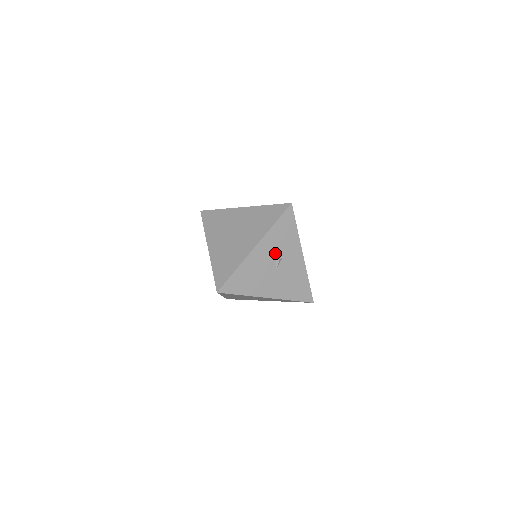
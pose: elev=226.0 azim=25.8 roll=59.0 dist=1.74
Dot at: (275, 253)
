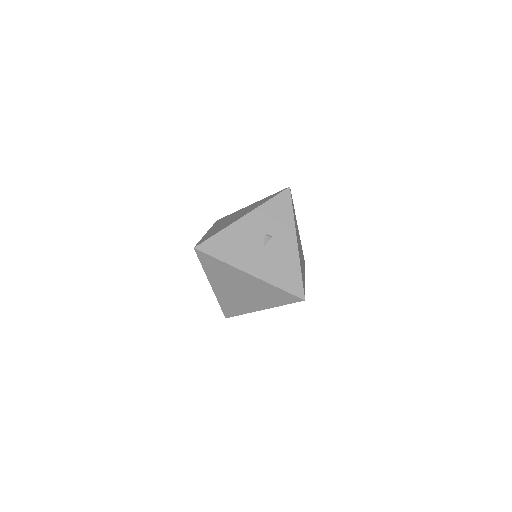
Dot at: (265, 229)
